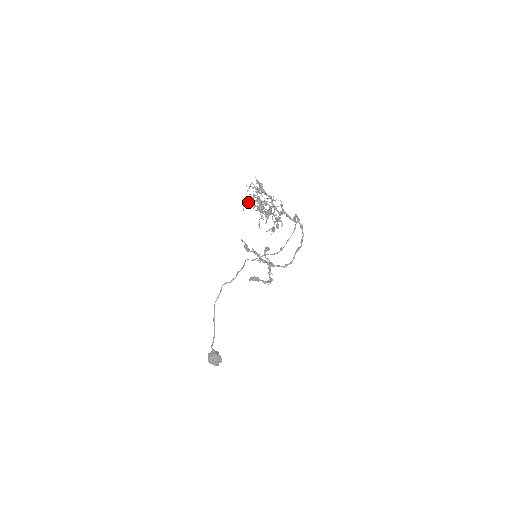
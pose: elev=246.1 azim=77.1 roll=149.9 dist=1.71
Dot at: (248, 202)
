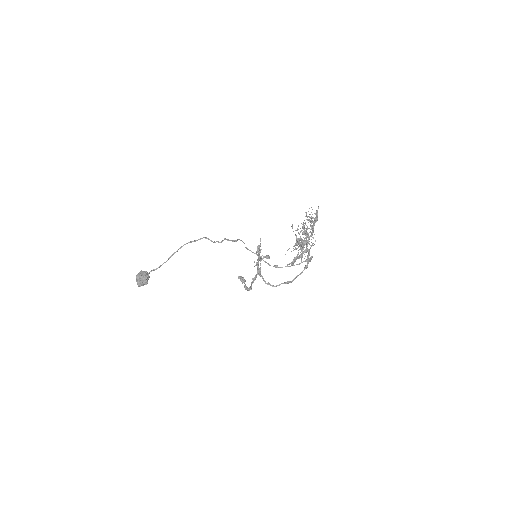
Dot at: (298, 226)
